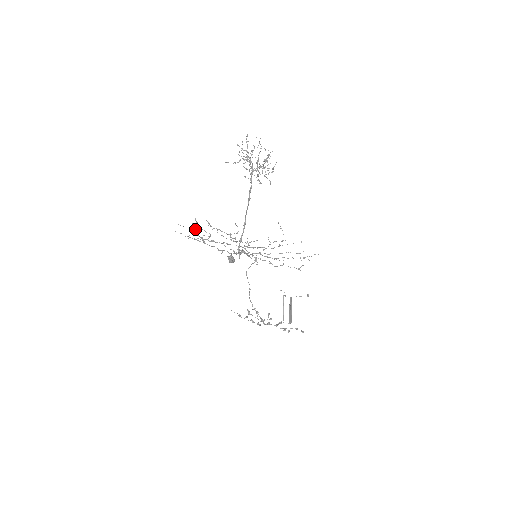
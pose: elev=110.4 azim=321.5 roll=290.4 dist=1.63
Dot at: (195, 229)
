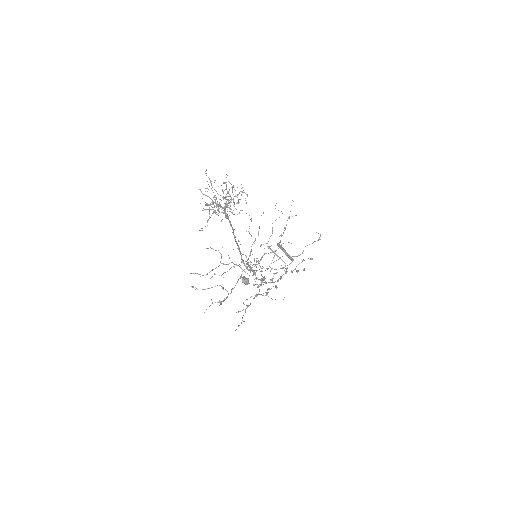
Dot at: (219, 301)
